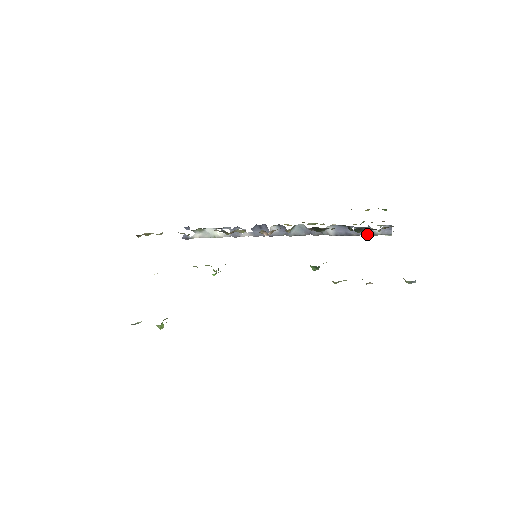
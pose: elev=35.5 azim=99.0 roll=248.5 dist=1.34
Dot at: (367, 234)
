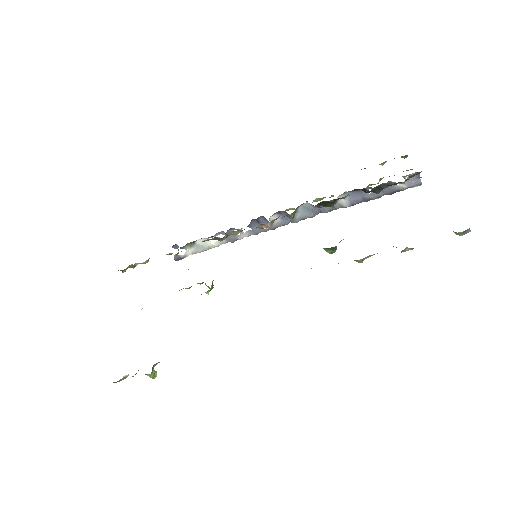
Dot at: (390, 192)
